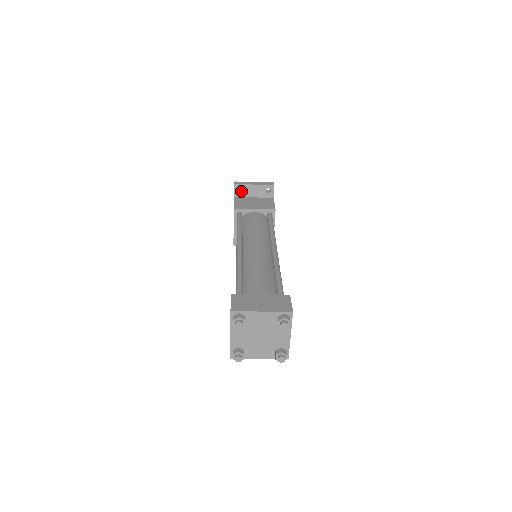
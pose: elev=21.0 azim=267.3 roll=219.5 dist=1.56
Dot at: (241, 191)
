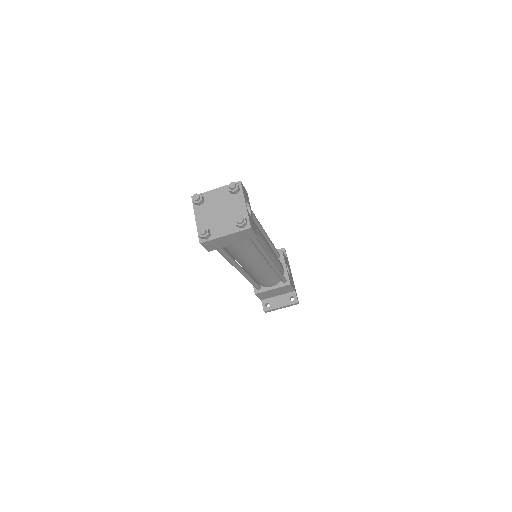
Dot at: occluded
